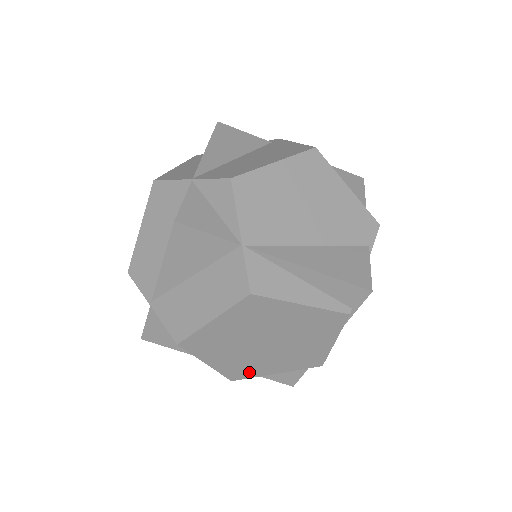
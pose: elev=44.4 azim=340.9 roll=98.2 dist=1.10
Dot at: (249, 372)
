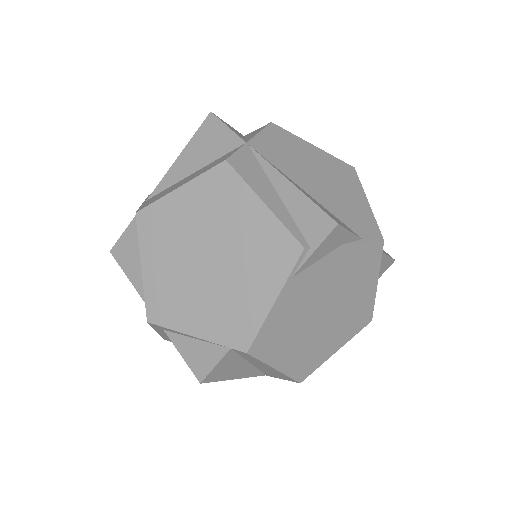
Dot at: (170, 313)
